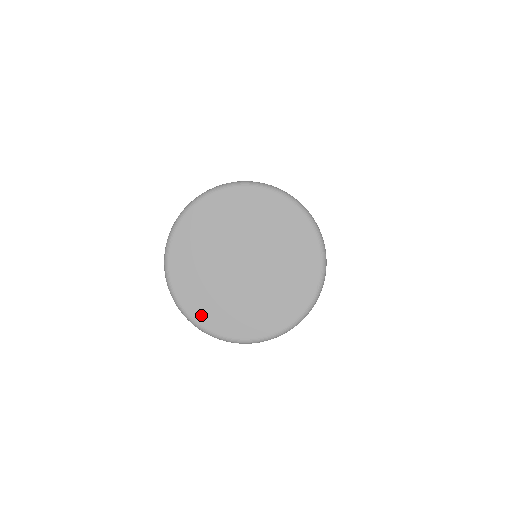
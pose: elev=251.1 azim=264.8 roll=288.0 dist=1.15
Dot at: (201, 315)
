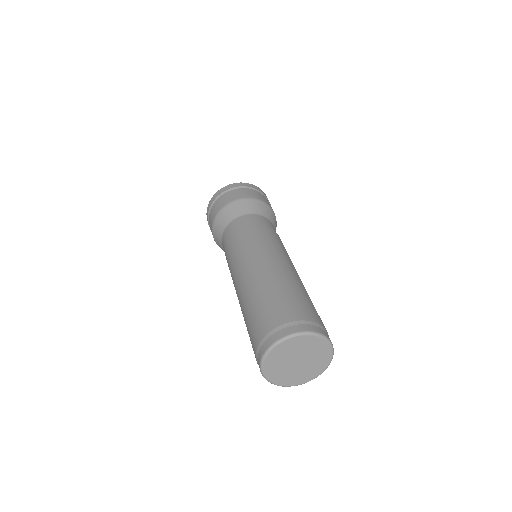
Dot at: (298, 383)
